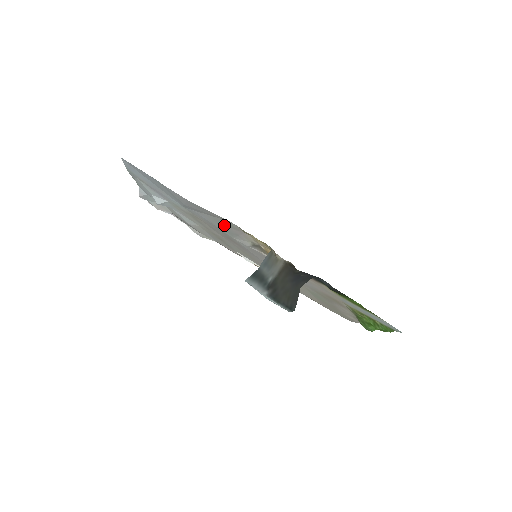
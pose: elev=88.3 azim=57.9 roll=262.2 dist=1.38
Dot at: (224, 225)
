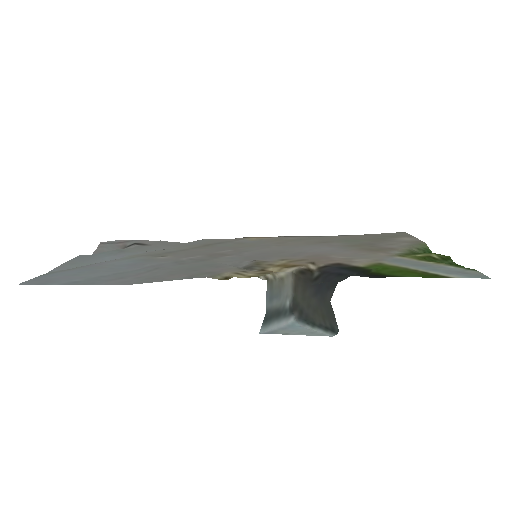
Dot at: (195, 270)
